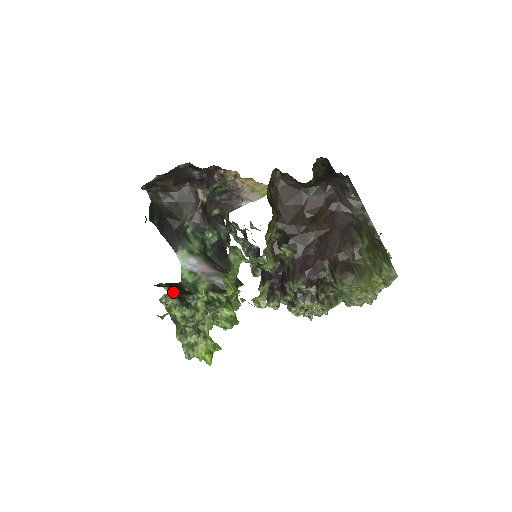
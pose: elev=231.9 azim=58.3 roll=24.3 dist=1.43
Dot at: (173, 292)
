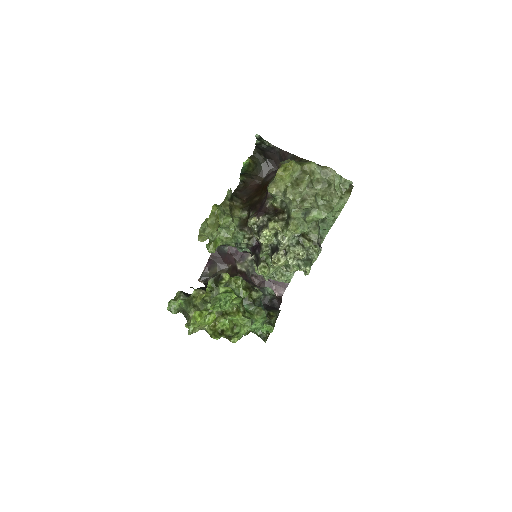
Dot at: (181, 291)
